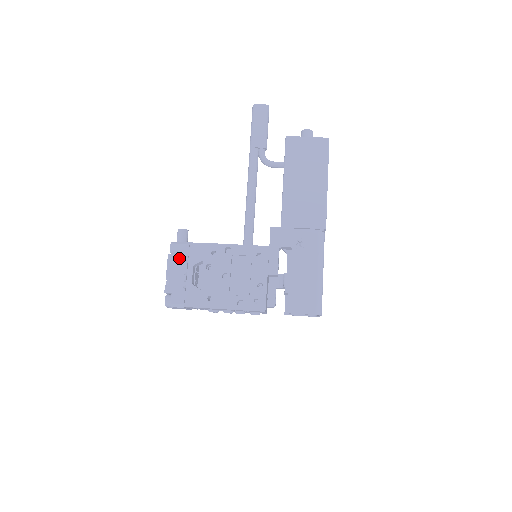
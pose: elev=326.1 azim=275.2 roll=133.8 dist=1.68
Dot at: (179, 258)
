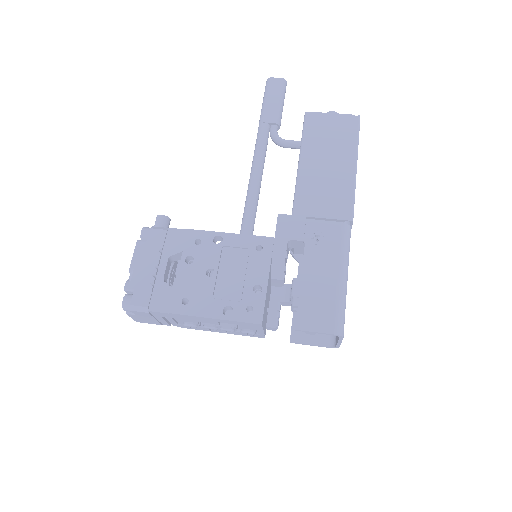
Dot at: (151, 246)
